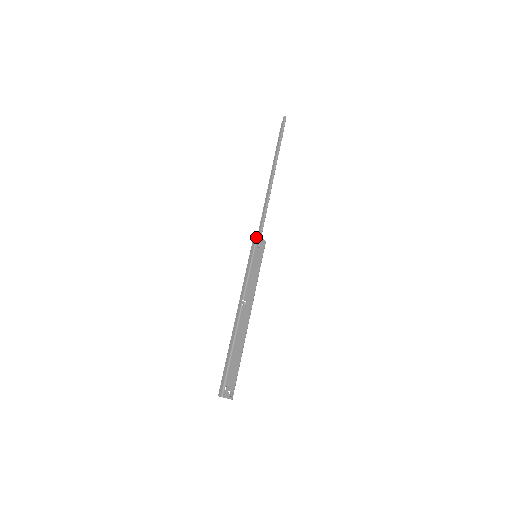
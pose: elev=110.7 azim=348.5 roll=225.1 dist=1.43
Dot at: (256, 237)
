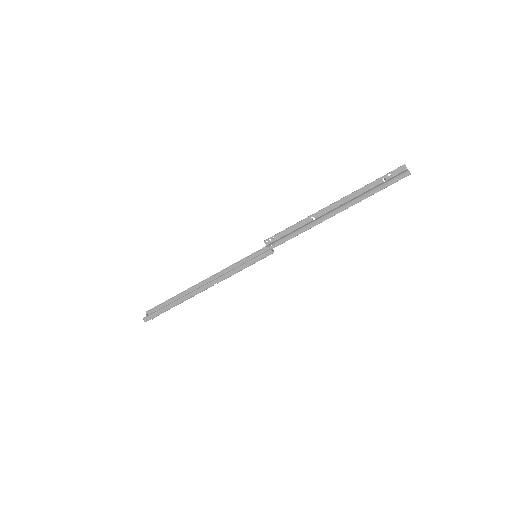
Dot at: (272, 253)
